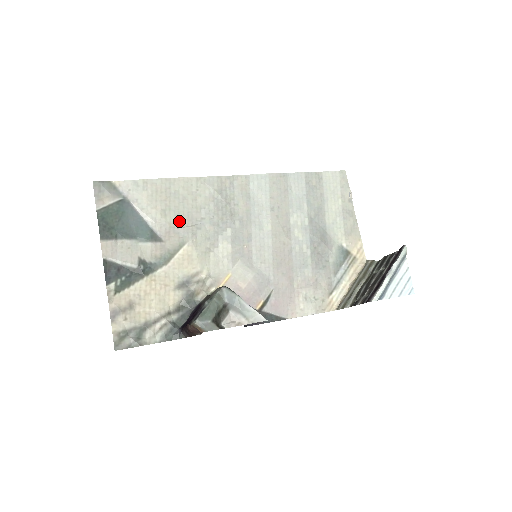
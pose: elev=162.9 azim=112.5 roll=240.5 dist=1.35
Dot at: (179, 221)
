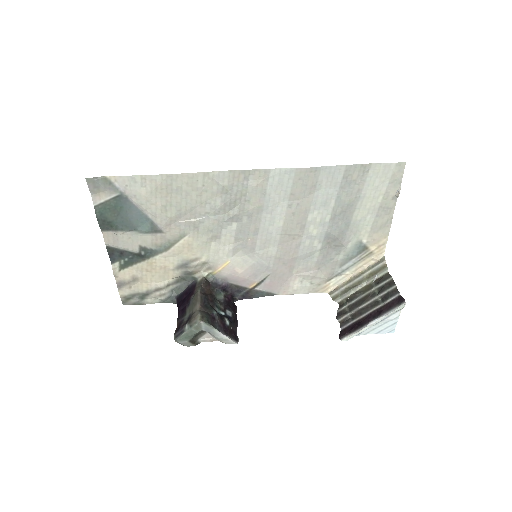
Dot at: (181, 215)
